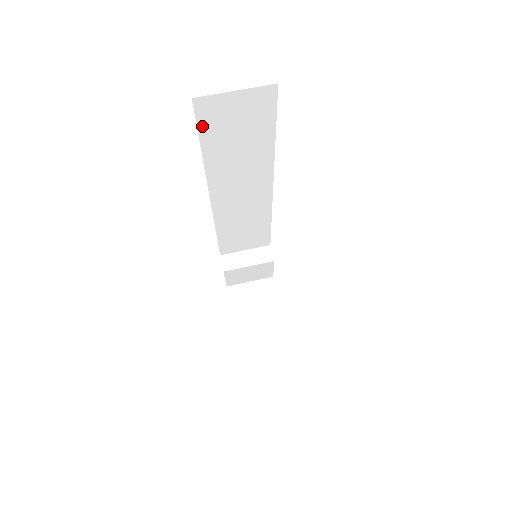
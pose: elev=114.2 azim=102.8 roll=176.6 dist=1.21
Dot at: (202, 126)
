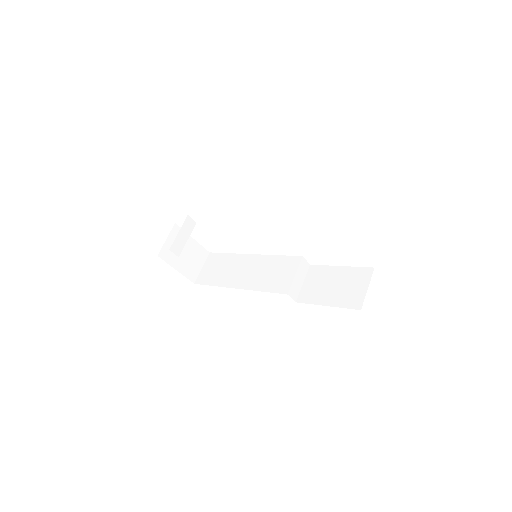
Dot at: occluded
